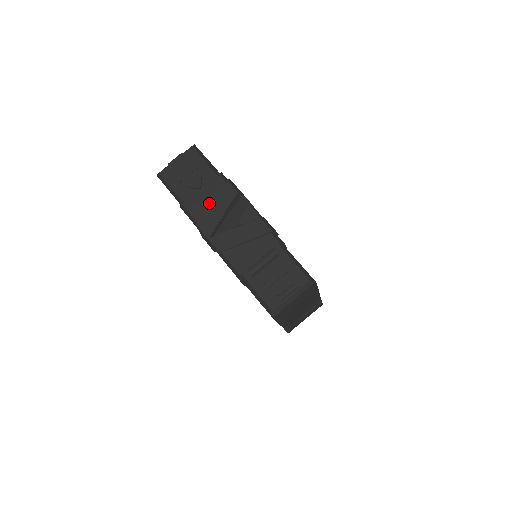
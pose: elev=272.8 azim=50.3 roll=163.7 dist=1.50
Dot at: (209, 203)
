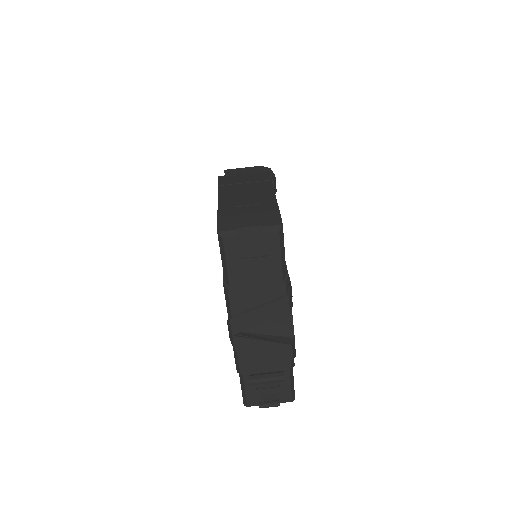
Dot at: (255, 304)
